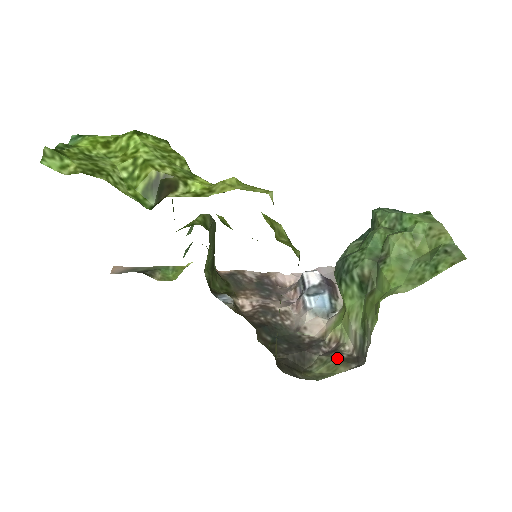
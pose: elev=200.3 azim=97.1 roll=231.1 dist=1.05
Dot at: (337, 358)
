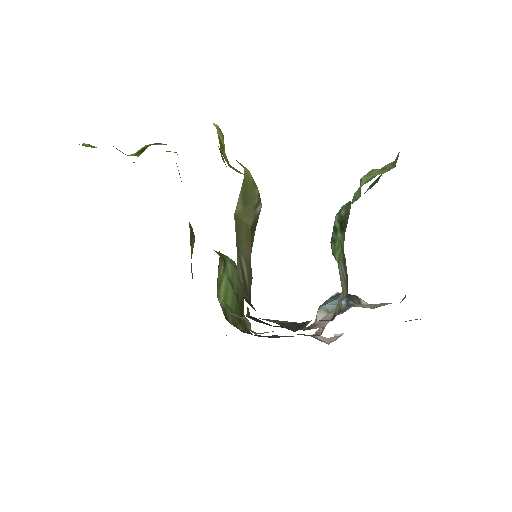
Dot at: occluded
